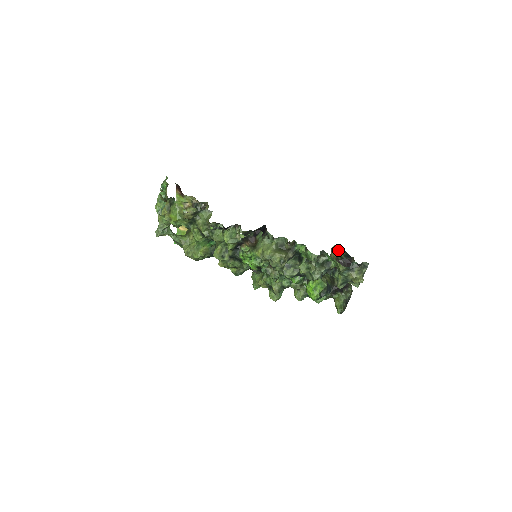
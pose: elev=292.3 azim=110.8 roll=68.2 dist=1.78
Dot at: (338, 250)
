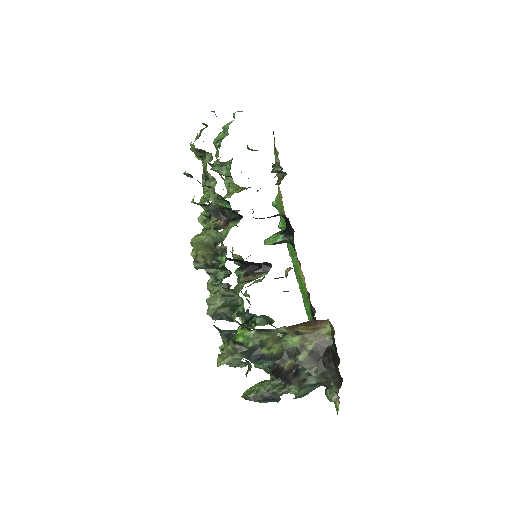
Dot at: (333, 332)
